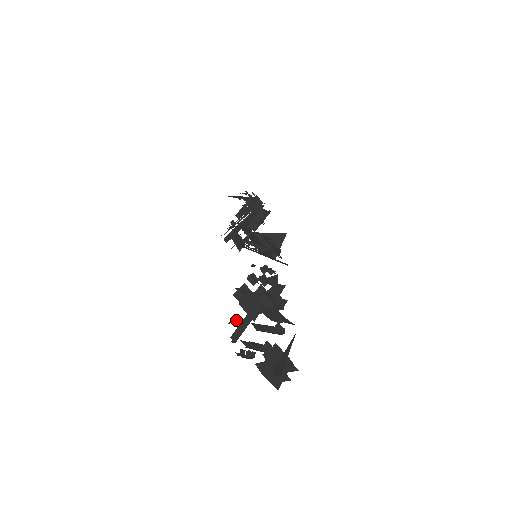
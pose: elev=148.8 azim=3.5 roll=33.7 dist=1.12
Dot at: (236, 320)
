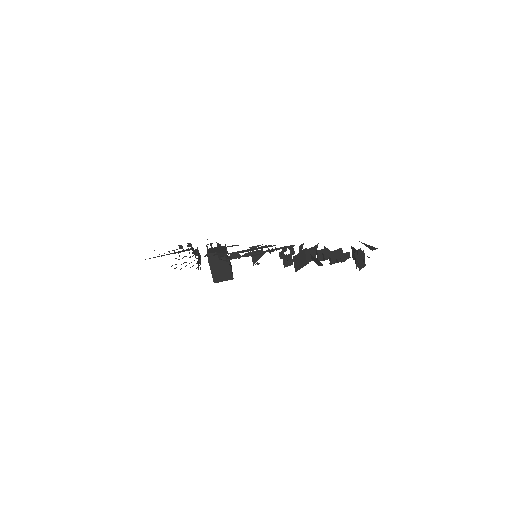
Dot at: occluded
